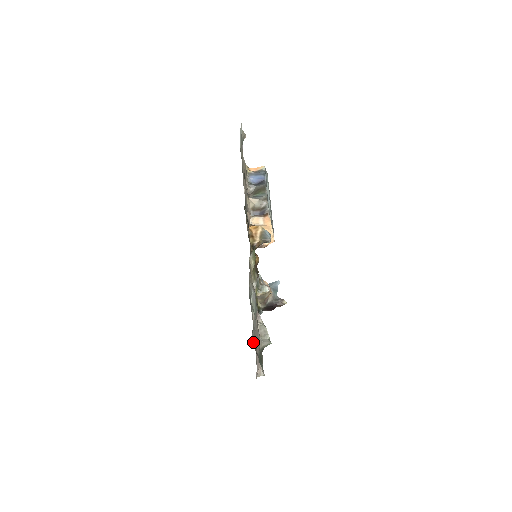
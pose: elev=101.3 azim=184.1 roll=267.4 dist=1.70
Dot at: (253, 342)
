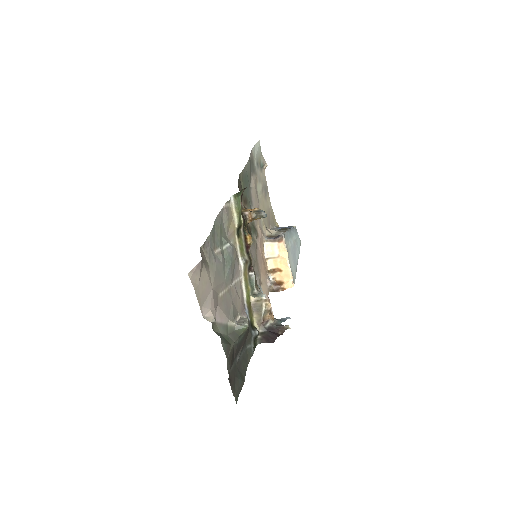
Dot at: (204, 255)
